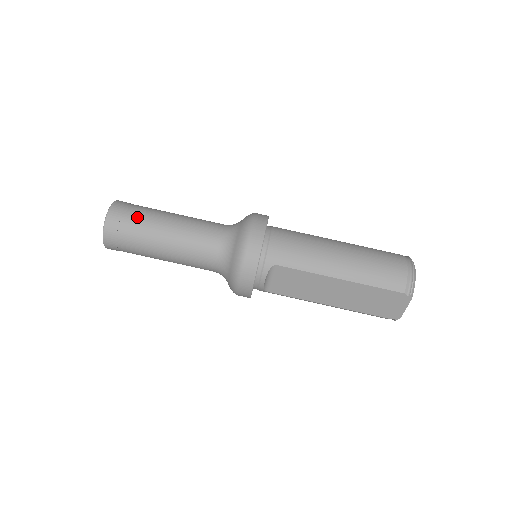
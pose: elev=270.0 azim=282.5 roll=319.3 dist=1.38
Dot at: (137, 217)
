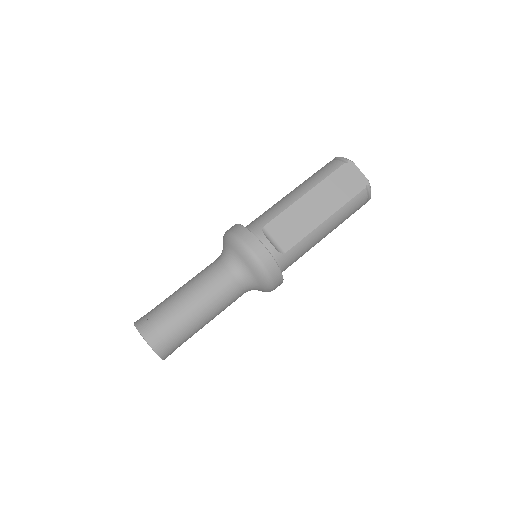
Dot at: (156, 307)
